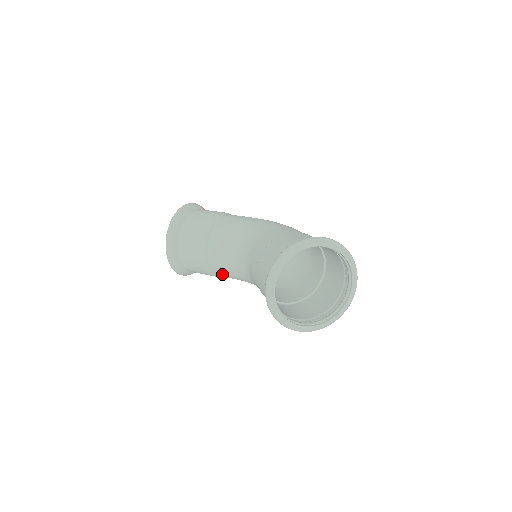
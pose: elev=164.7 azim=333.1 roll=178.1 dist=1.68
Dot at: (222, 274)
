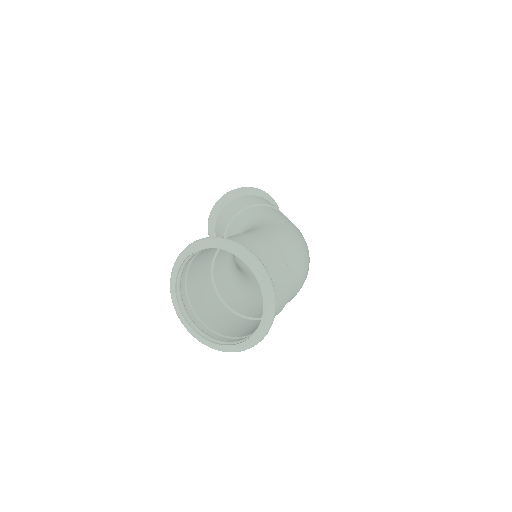
Dot at: occluded
